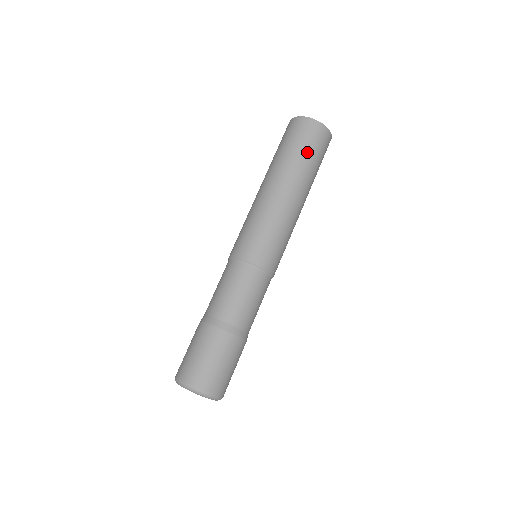
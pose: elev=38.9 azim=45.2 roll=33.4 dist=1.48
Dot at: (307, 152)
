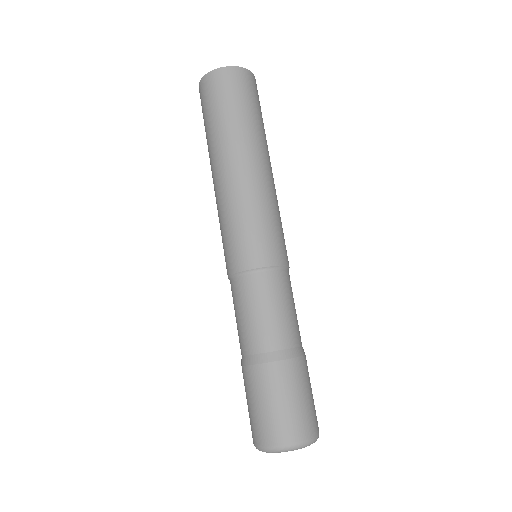
Dot at: (216, 113)
